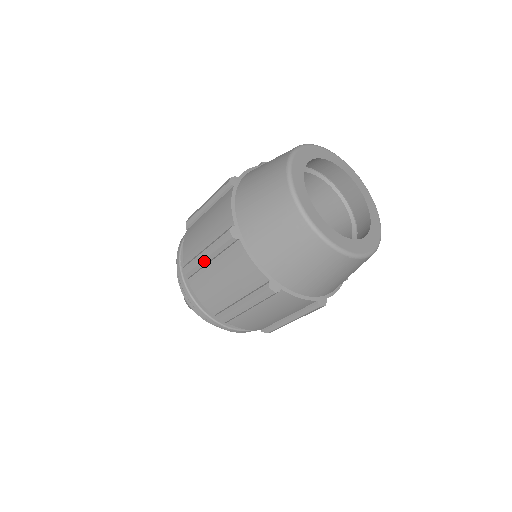
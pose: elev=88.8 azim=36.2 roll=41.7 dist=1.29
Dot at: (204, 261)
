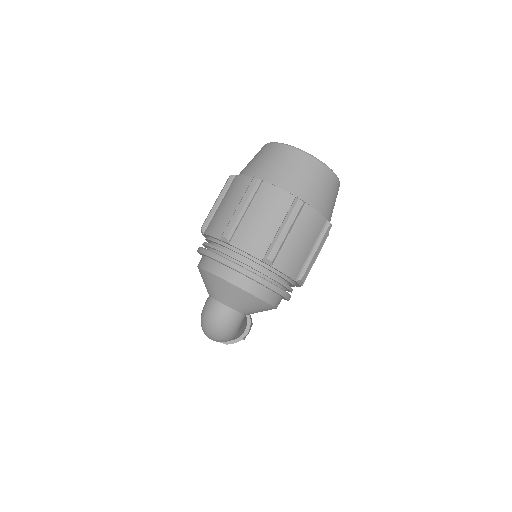
Dot at: (240, 214)
